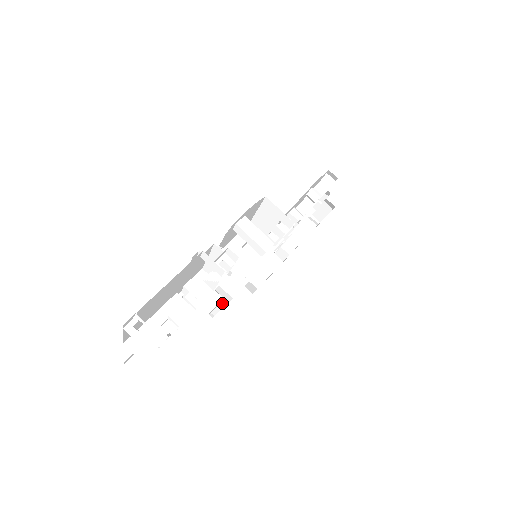
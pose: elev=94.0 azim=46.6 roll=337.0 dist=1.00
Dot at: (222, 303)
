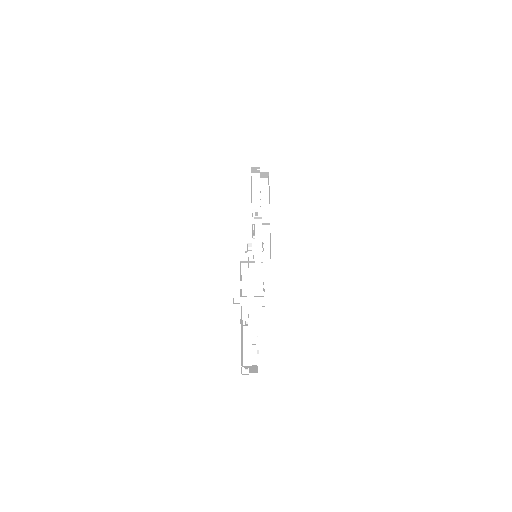
Dot at: occluded
